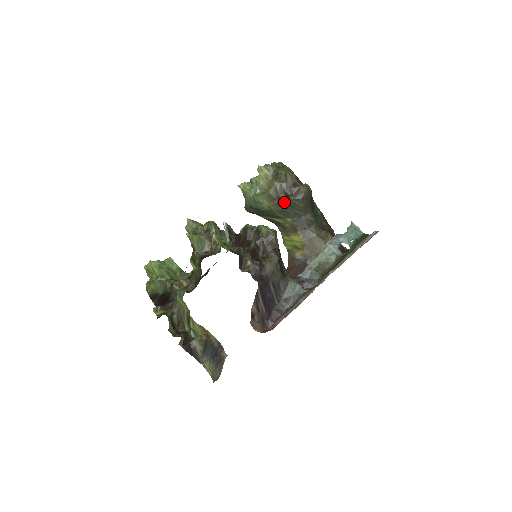
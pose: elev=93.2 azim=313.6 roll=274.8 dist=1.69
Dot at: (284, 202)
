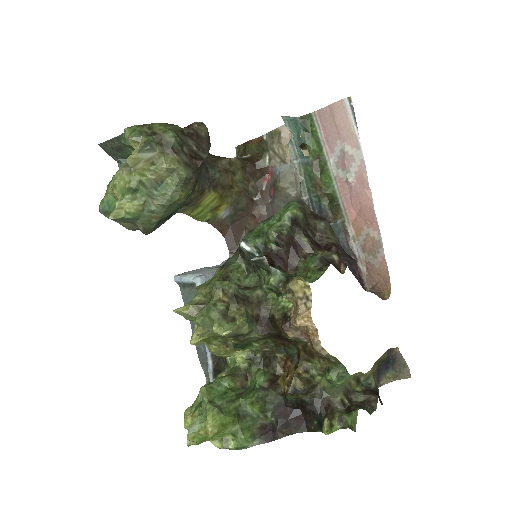
Dot at: (200, 170)
